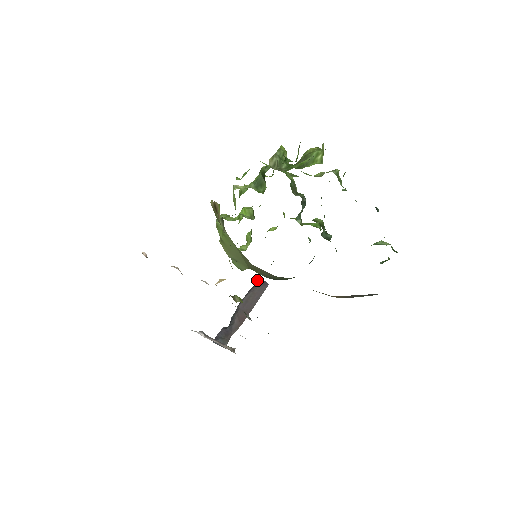
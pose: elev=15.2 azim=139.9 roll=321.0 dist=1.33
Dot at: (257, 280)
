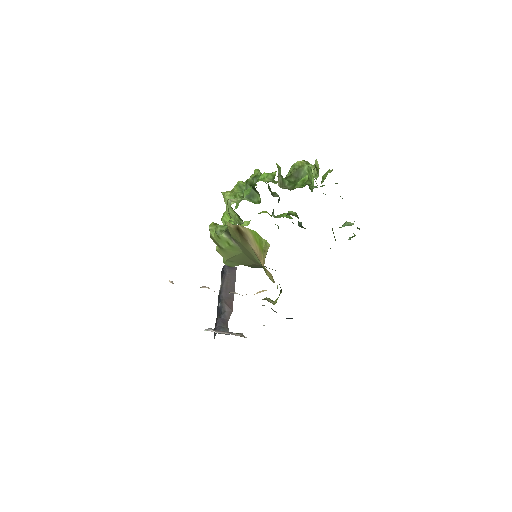
Dot at: (225, 266)
